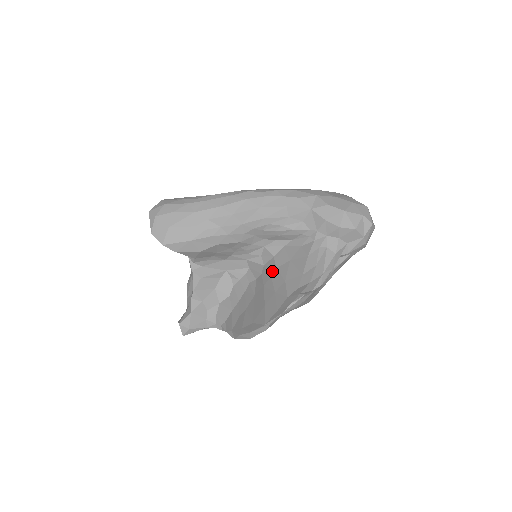
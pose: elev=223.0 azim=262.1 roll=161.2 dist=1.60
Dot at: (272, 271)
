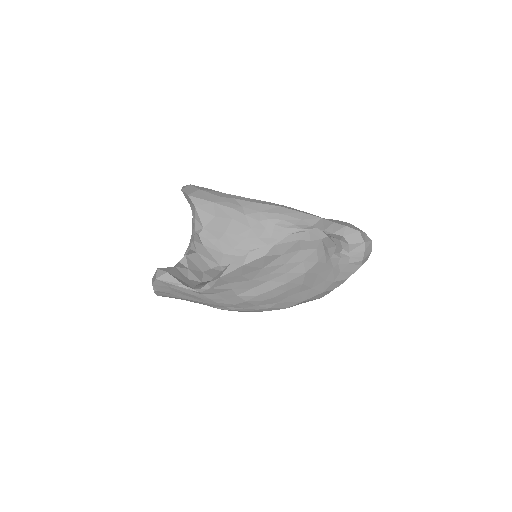
Dot at: occluded
